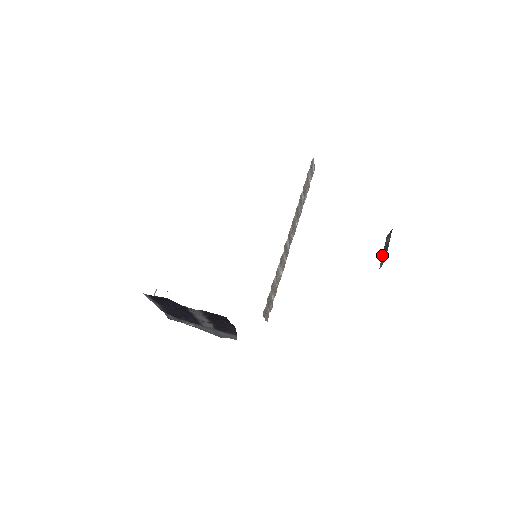
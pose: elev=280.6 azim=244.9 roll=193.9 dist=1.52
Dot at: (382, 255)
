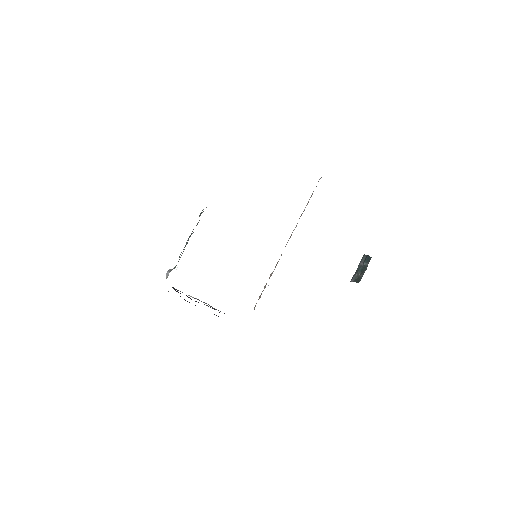
Dot at: (356, 271)
